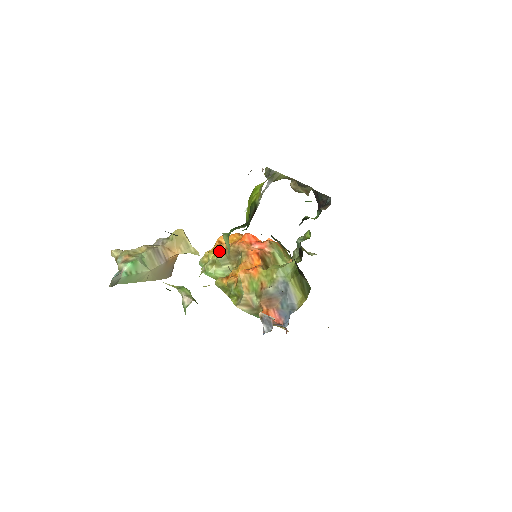
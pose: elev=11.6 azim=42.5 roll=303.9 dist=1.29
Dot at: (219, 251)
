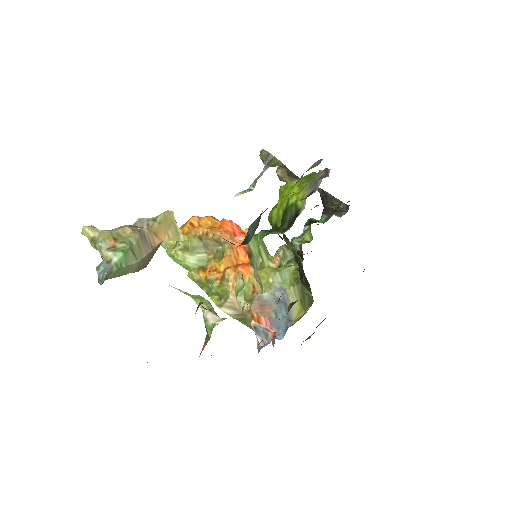
Dot at: (194, 236)
